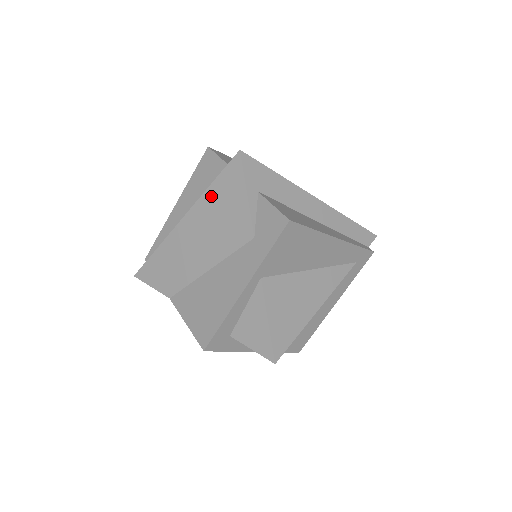
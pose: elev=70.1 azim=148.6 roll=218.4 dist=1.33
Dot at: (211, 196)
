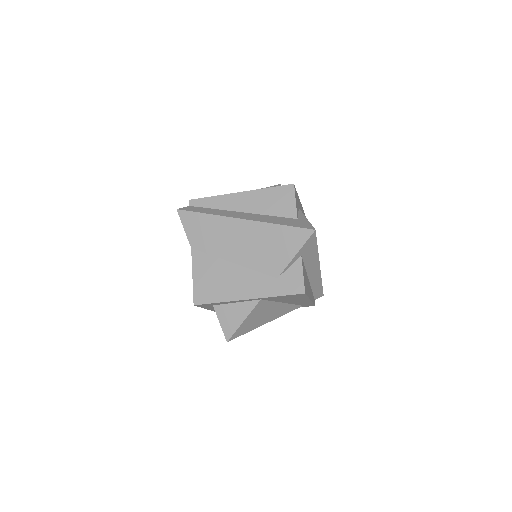
Dot at: (274, 230)
